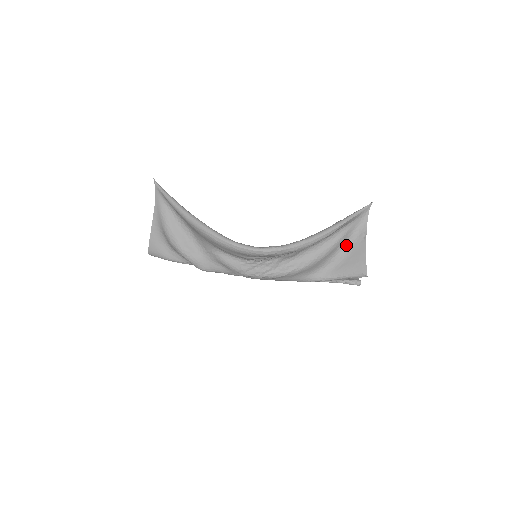
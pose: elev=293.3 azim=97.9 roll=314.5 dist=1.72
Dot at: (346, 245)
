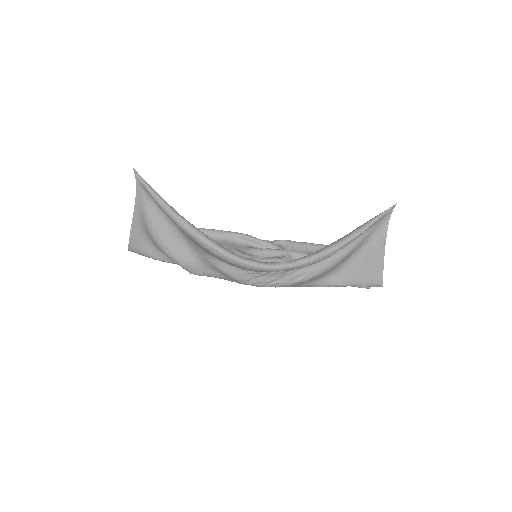
Dot at: (361, 250)
